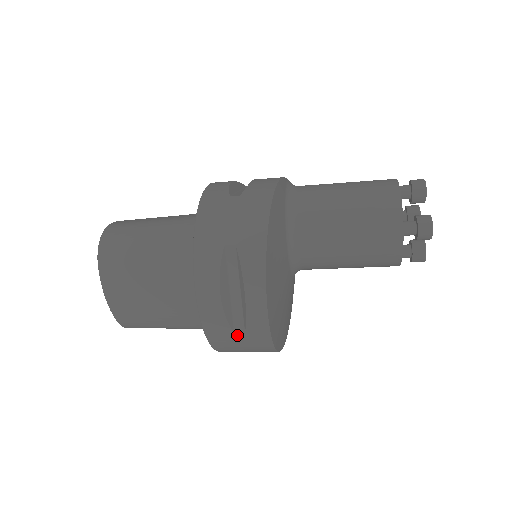
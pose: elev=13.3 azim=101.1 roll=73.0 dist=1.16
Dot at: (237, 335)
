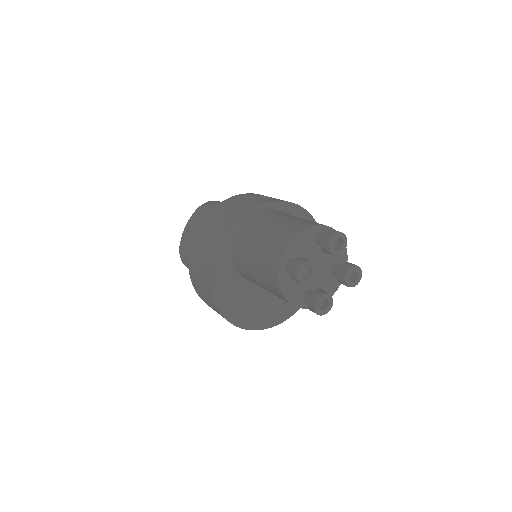
Dot at: occluded
